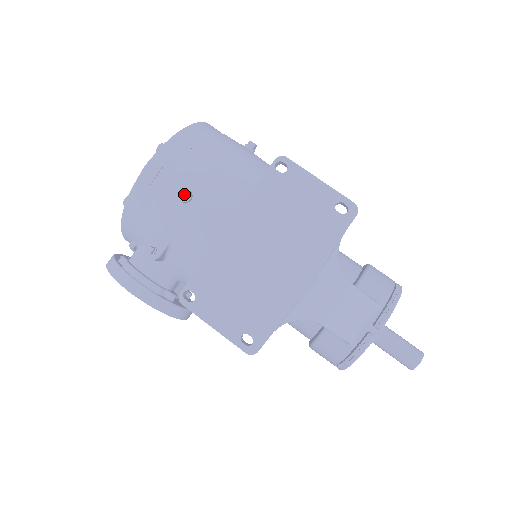
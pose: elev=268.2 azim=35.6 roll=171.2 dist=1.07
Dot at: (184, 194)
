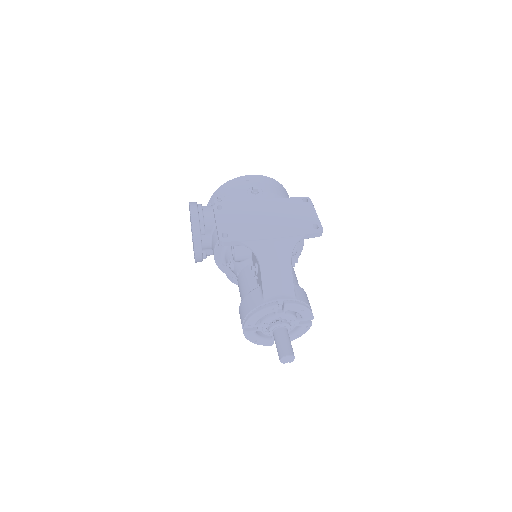
Dot at: (256, 188)
